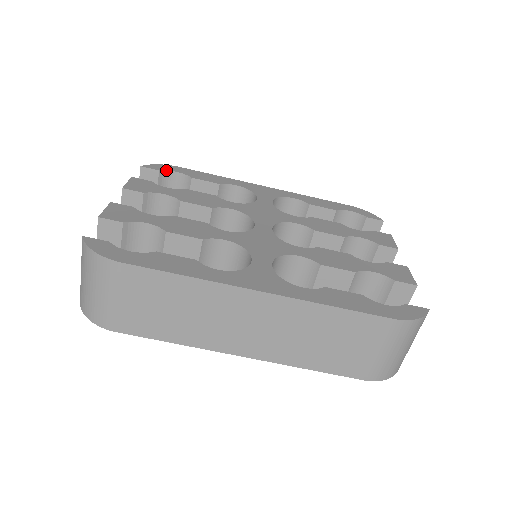
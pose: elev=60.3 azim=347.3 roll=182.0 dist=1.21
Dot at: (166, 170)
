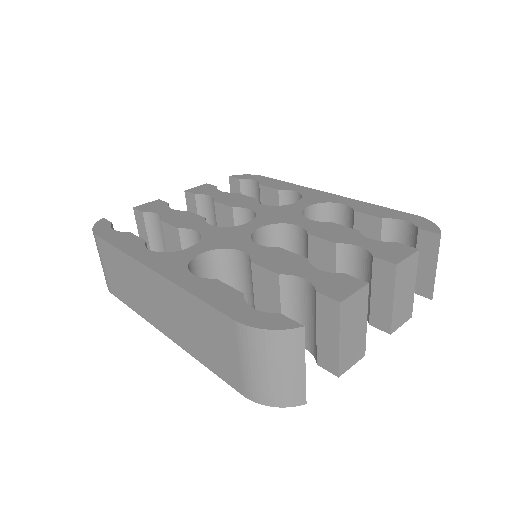
Dot at: (246, 179)
